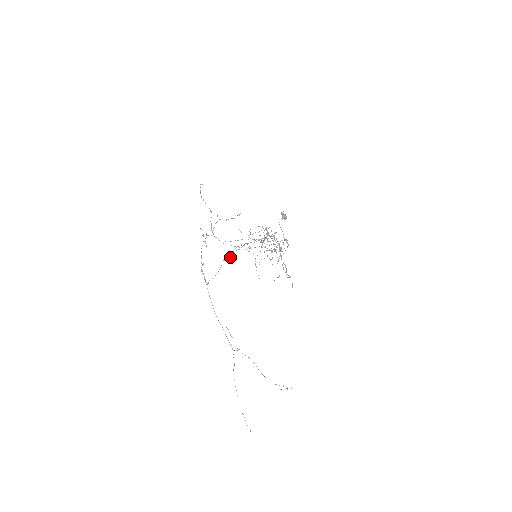
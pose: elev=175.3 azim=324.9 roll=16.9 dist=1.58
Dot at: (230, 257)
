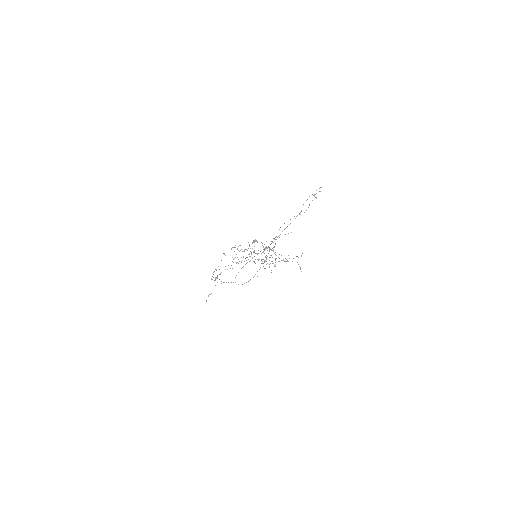
Dot at: occluded
